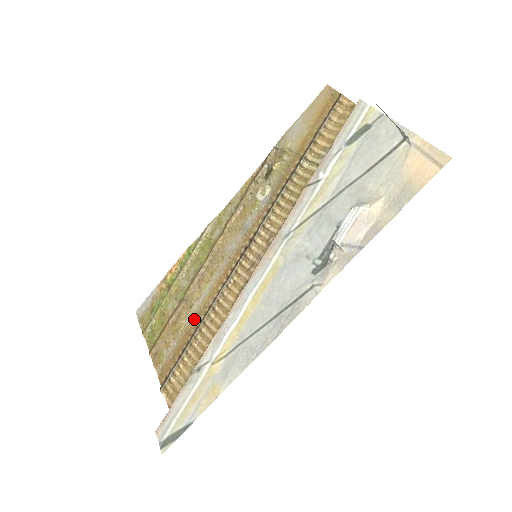
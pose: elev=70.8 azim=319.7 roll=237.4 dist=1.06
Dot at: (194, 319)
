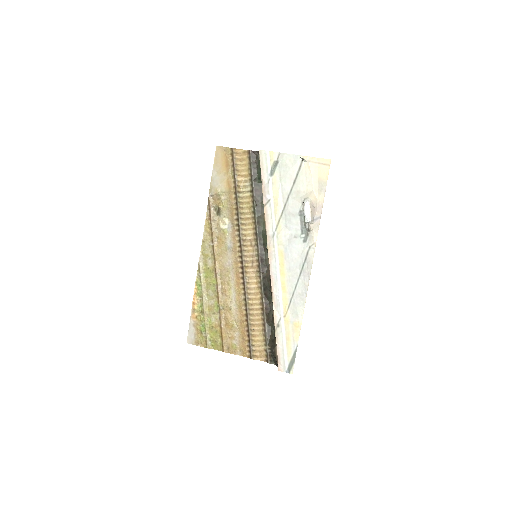
Dot at: (239, 313)
